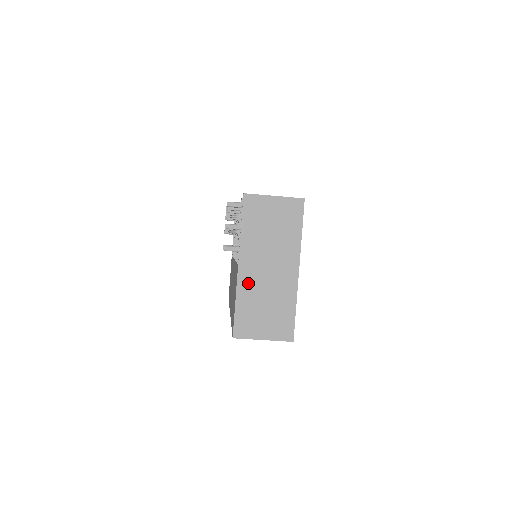
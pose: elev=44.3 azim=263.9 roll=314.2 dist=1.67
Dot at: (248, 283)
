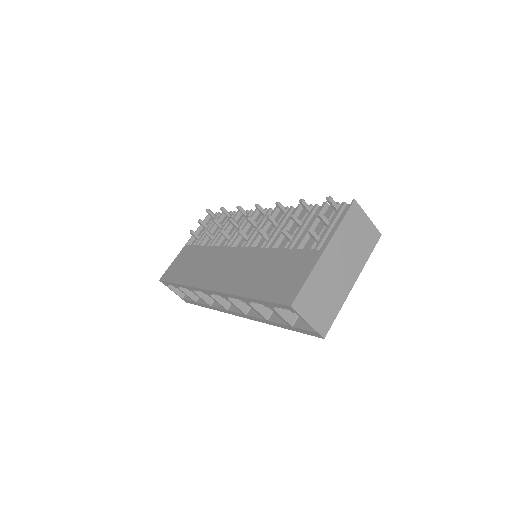
Dot at: (323, 268)
